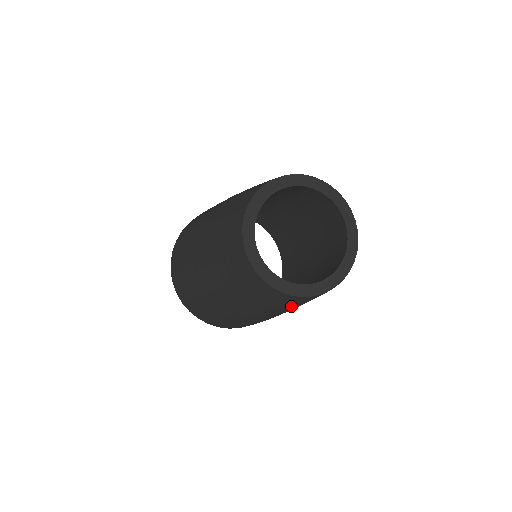
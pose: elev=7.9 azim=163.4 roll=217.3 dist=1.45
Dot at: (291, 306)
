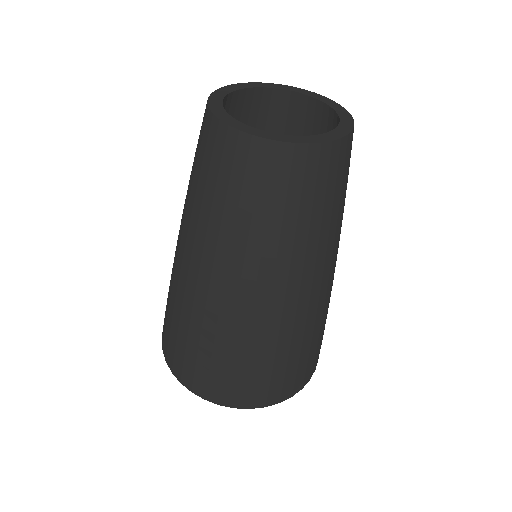
Dot at: (267, 205)
